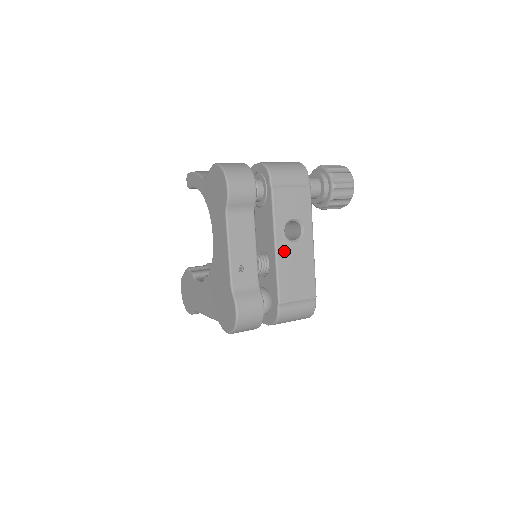
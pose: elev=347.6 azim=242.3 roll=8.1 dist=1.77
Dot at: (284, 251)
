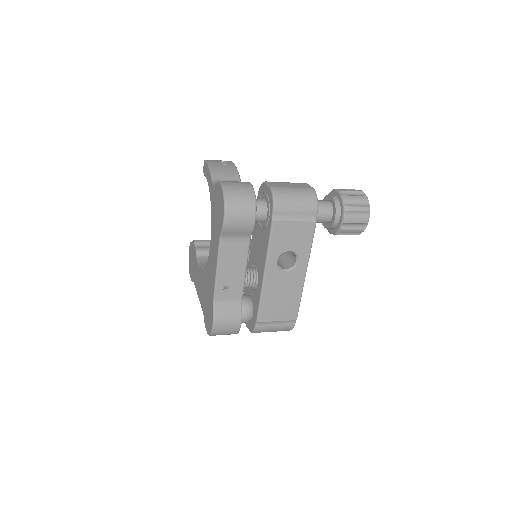
Dot at: (272, 279)
